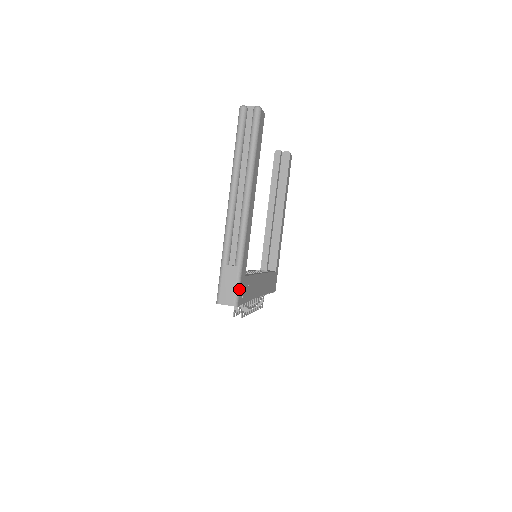
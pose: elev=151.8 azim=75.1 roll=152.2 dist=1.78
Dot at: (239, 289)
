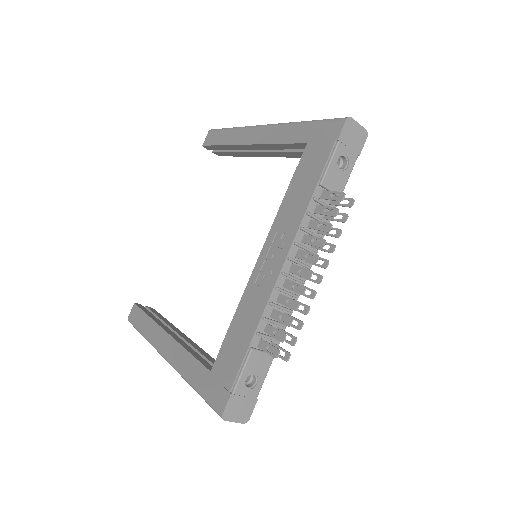
Dot at: occluded
